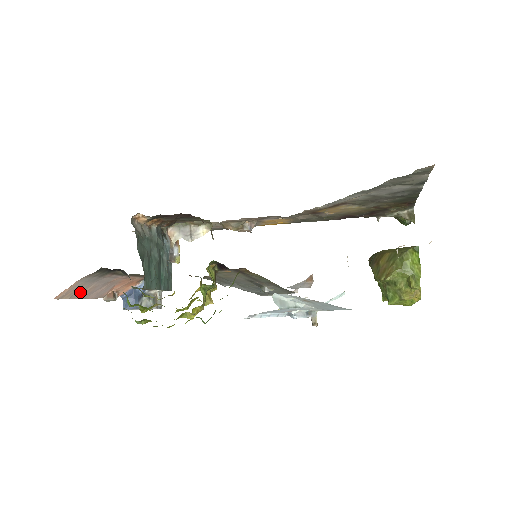
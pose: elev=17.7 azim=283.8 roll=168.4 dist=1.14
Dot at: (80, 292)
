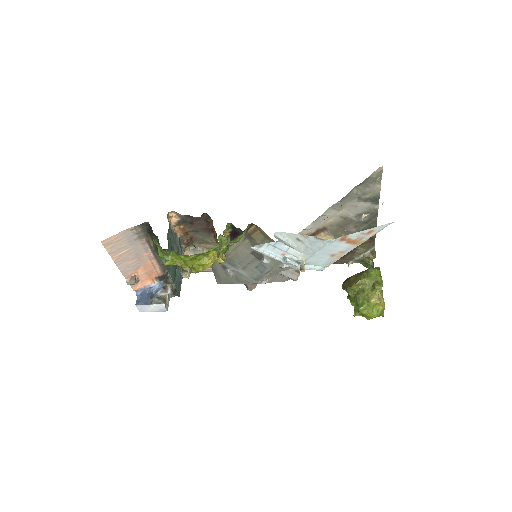
Dot at: (118, 251)
